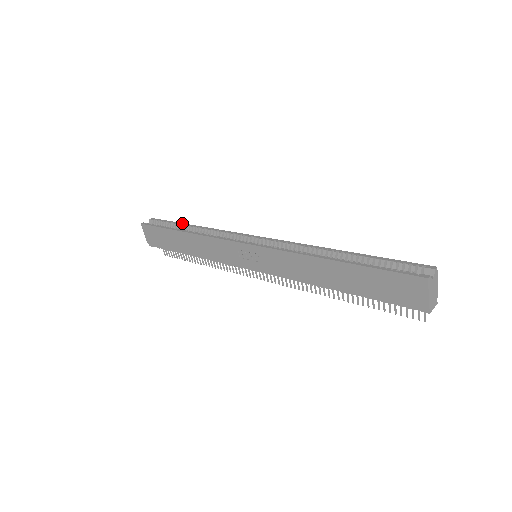
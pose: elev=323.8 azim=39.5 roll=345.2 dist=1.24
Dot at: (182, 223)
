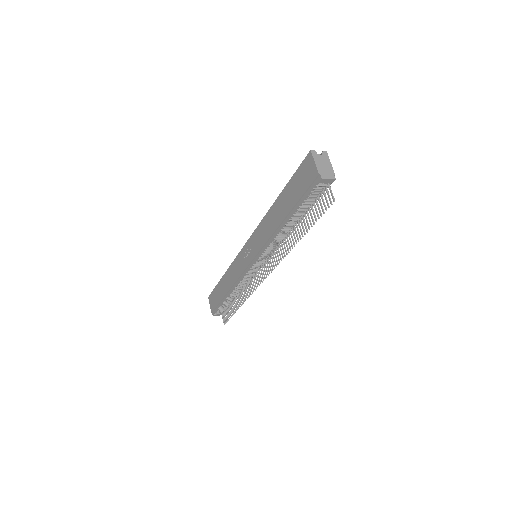
Dot at: occluded
